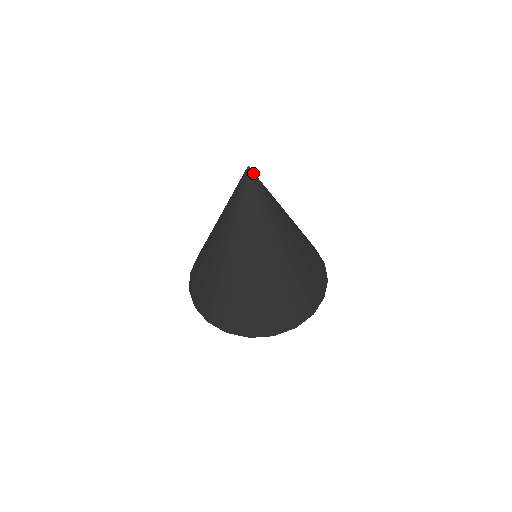
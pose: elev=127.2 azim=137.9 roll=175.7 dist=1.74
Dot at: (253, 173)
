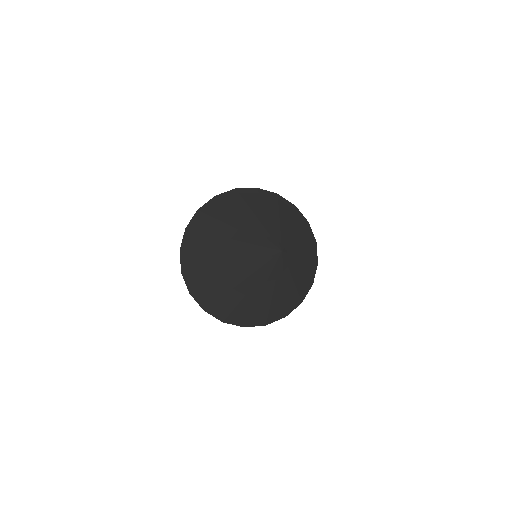
Dot at: (284, 252)
